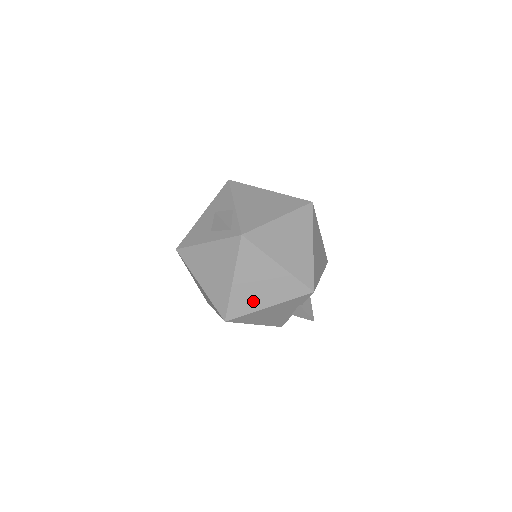
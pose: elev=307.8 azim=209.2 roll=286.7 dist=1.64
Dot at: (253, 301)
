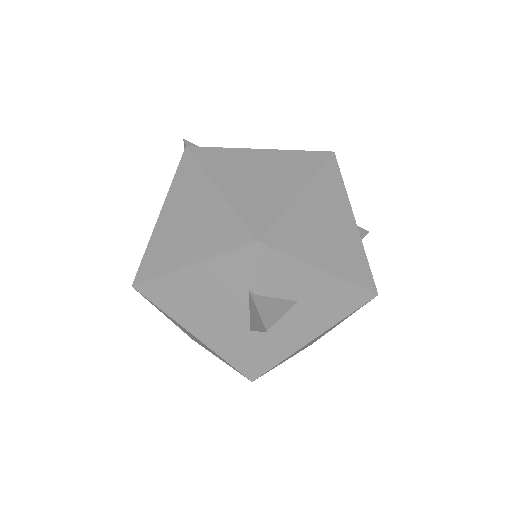
Dot at: (172, 253)
